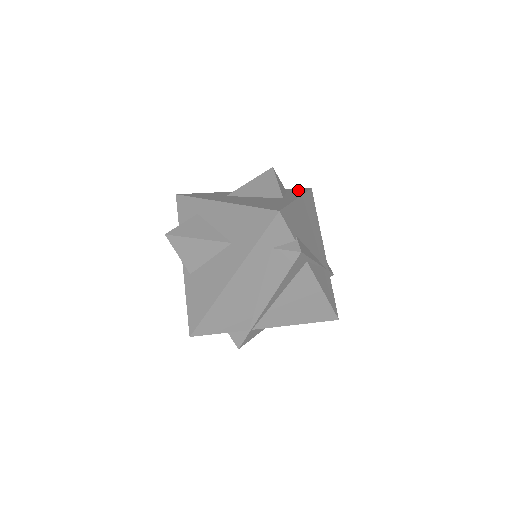
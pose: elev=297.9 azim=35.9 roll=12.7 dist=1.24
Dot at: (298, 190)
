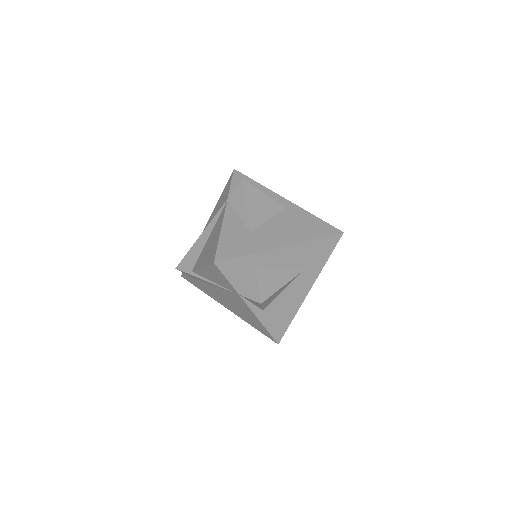
Dot at: occluded
